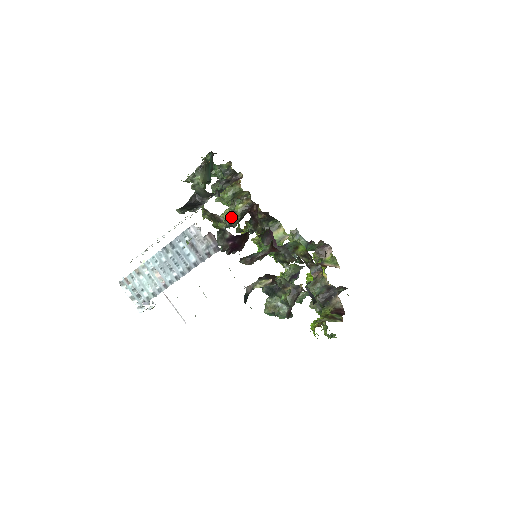
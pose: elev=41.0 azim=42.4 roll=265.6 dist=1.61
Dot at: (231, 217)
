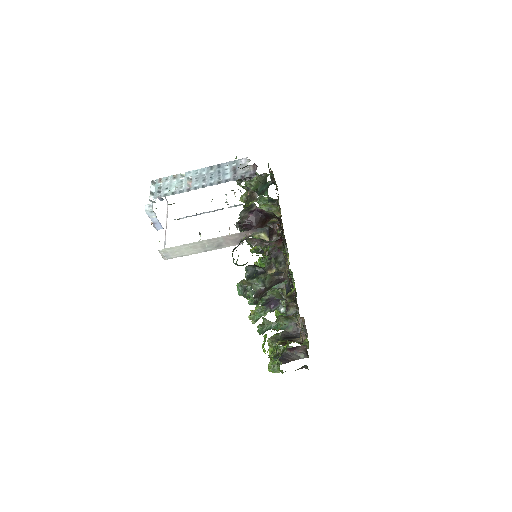
Dot at: occluded
